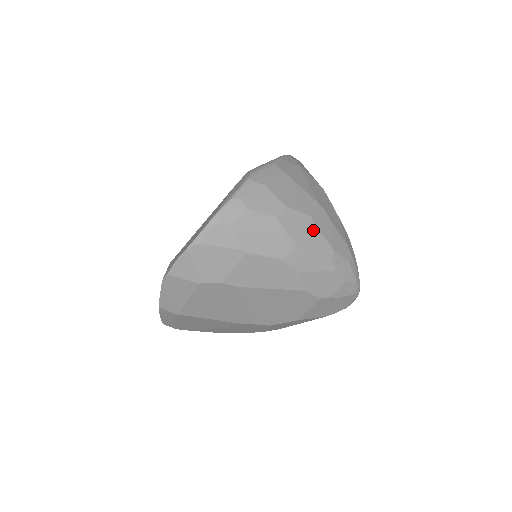
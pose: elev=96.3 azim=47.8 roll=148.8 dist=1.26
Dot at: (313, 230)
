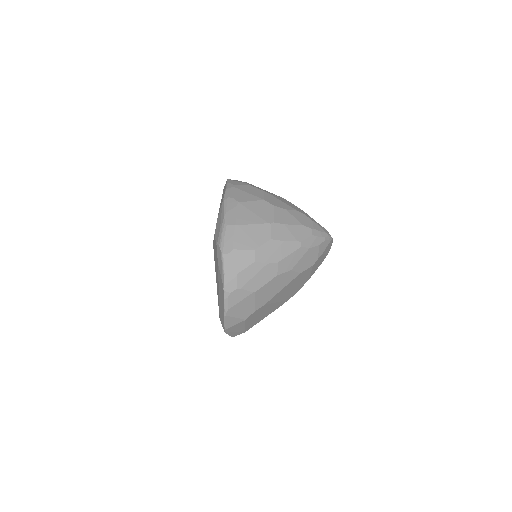
Dot at: (279, 245)
